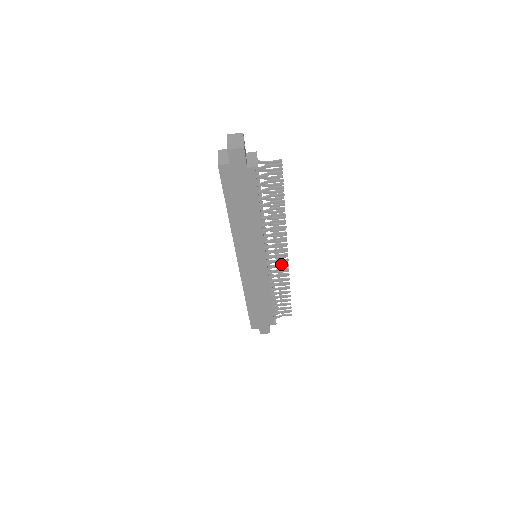
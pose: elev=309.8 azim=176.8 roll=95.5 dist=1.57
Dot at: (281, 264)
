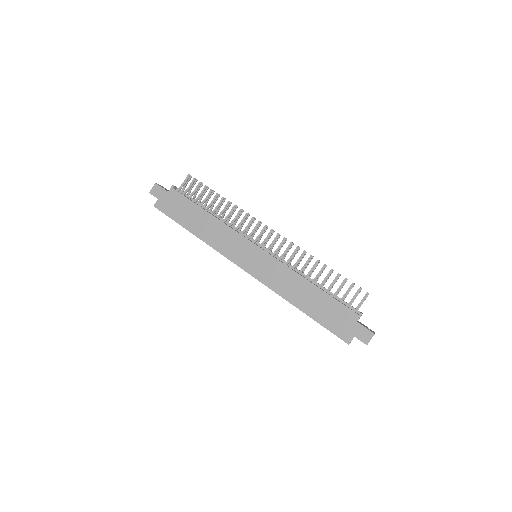
Dot at: (280, 244)
